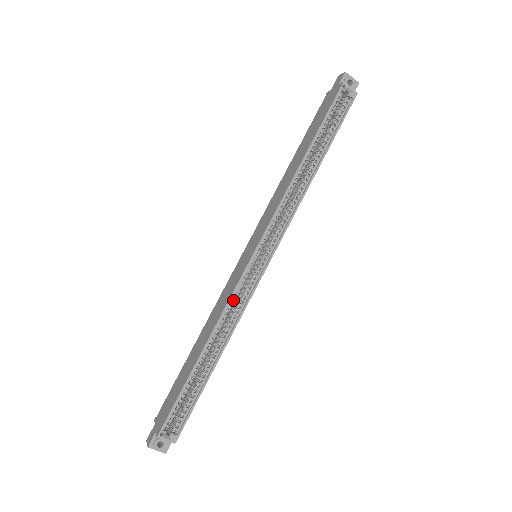
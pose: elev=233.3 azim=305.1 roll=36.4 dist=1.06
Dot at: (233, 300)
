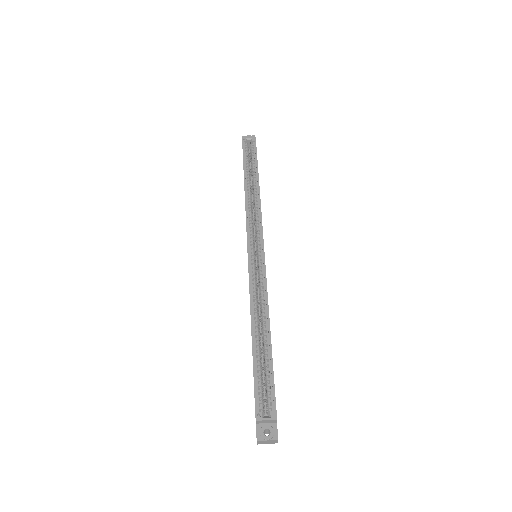
Dot at: (253, 285)
